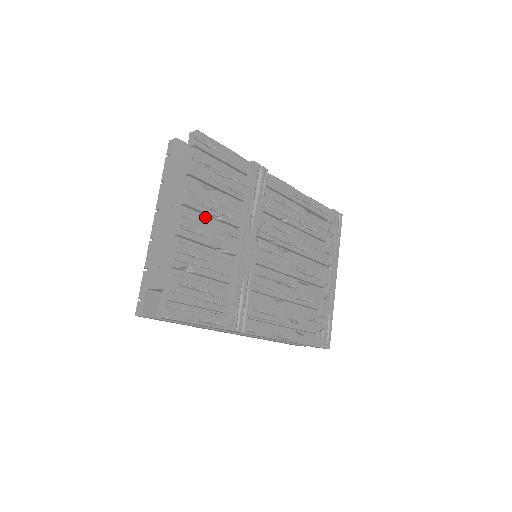
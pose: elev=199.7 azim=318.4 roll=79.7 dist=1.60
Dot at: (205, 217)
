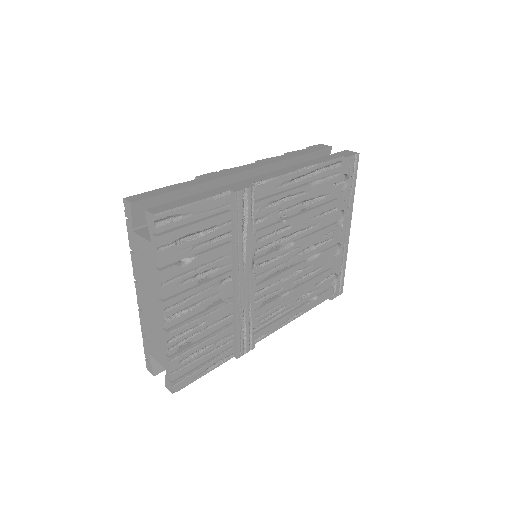
Dot at: (190, 292)
